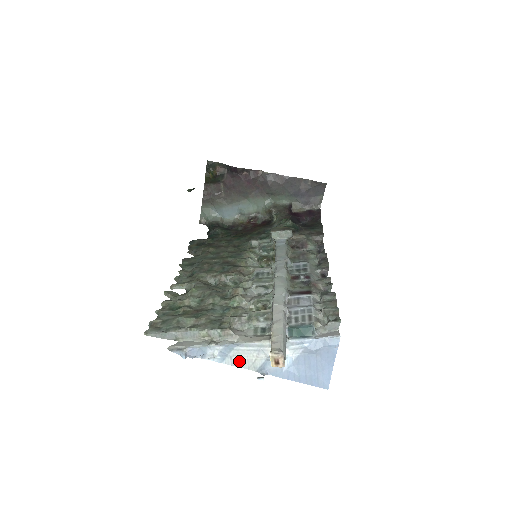
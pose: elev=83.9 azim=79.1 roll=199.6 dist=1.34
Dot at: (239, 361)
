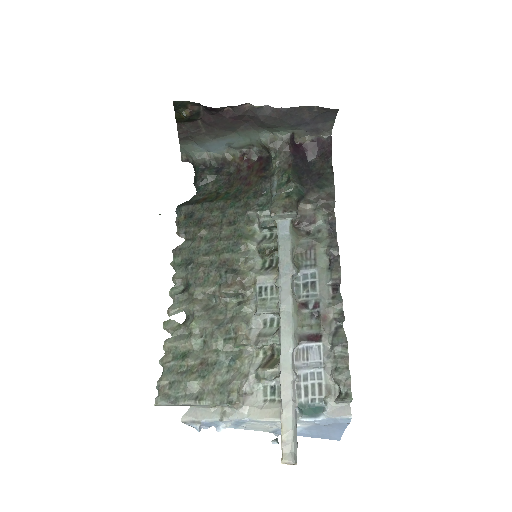
Dot at: (252, 428)
